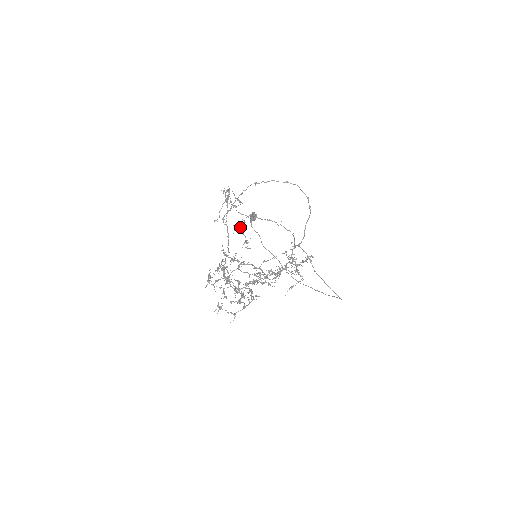
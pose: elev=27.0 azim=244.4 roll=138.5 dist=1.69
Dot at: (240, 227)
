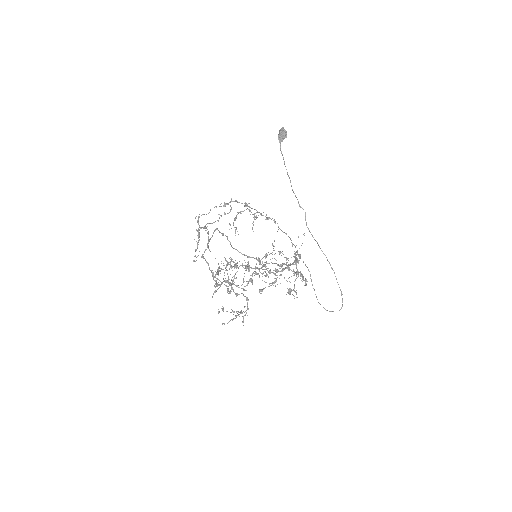
Dot at: occluded
